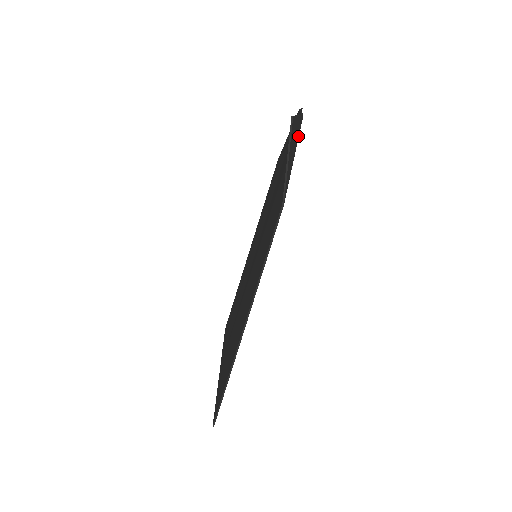
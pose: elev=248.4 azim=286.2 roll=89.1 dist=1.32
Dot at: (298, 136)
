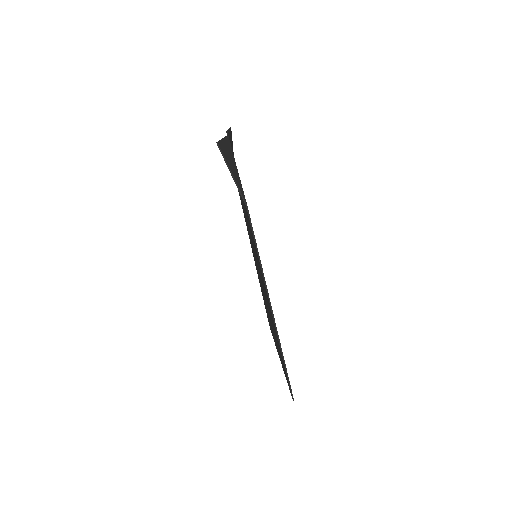
Dot at: (232, 152)
